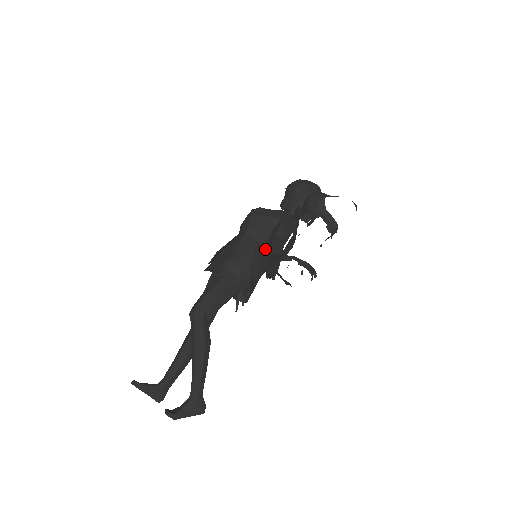
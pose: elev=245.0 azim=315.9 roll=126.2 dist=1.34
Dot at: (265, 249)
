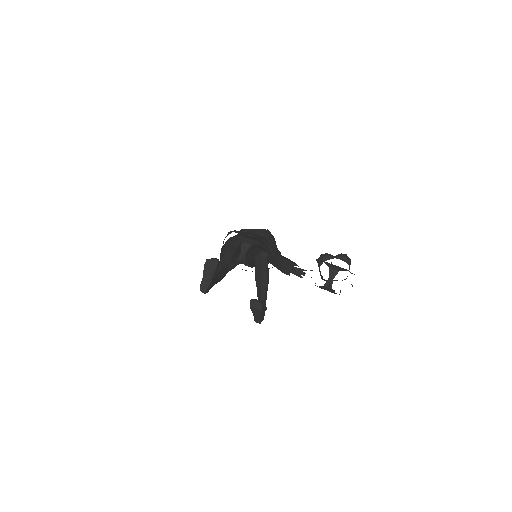
Dot at: (284, 257)
